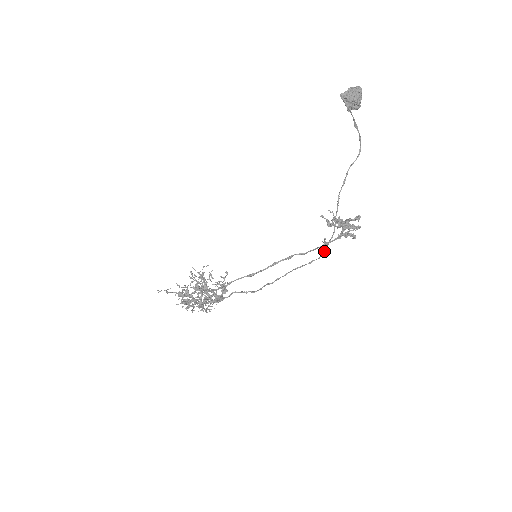
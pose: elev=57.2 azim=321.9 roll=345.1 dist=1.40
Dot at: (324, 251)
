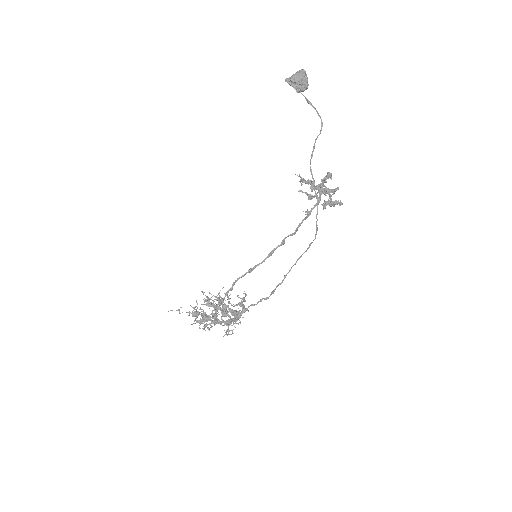
Dot at: (316, 228)
